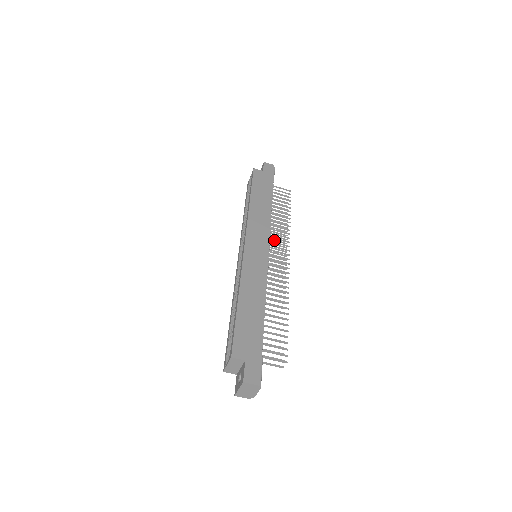
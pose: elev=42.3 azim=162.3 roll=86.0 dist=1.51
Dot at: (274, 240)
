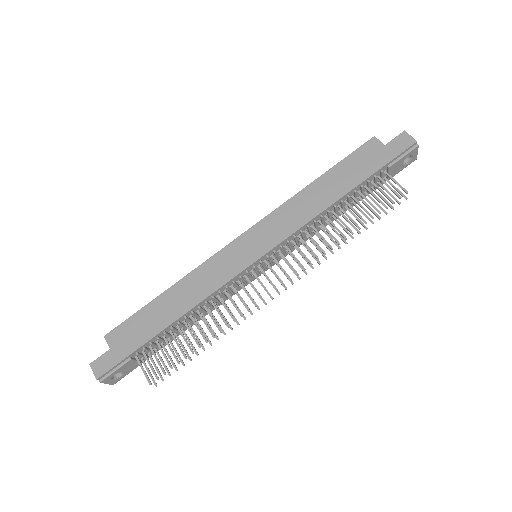
Dot at: (307, 249)
